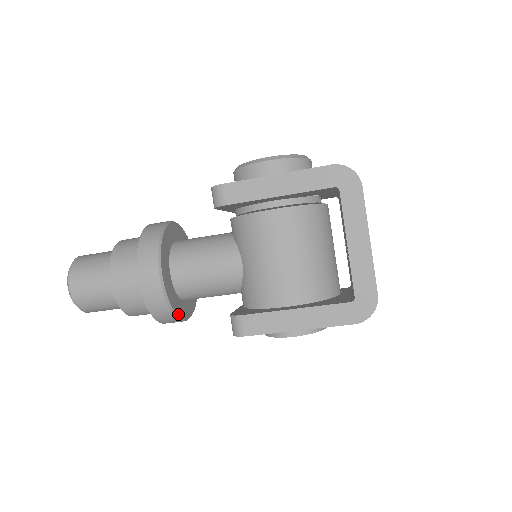
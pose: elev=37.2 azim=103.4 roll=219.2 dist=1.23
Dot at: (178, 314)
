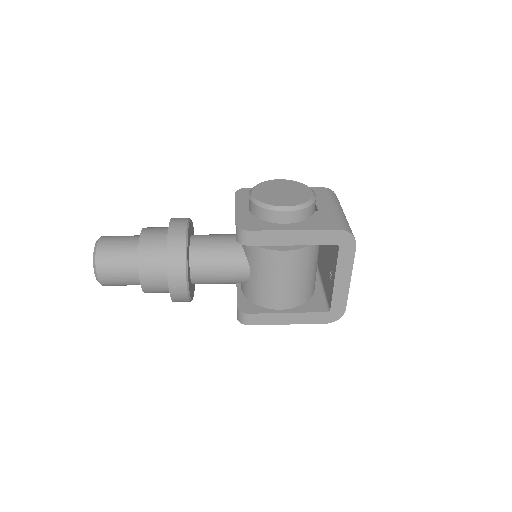
Dot at: (192, 298)
